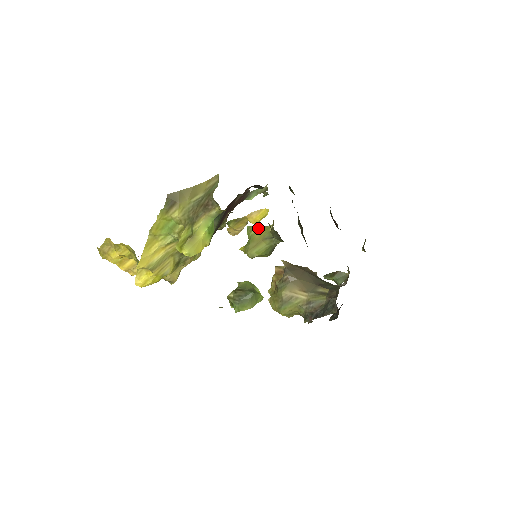
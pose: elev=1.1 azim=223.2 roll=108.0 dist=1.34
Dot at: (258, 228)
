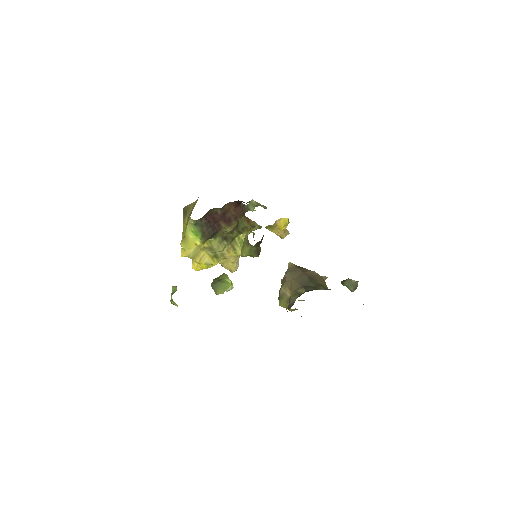
Dot at: occluded
